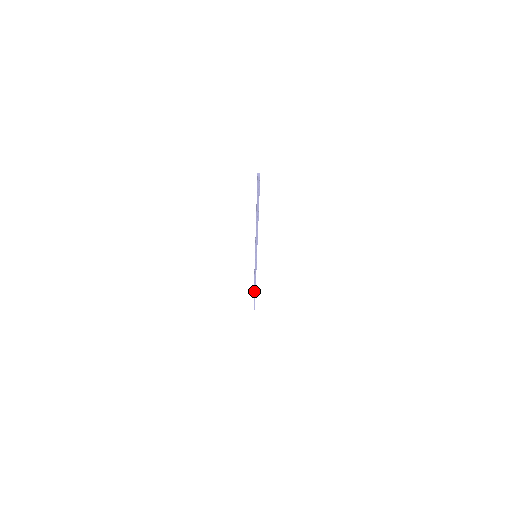
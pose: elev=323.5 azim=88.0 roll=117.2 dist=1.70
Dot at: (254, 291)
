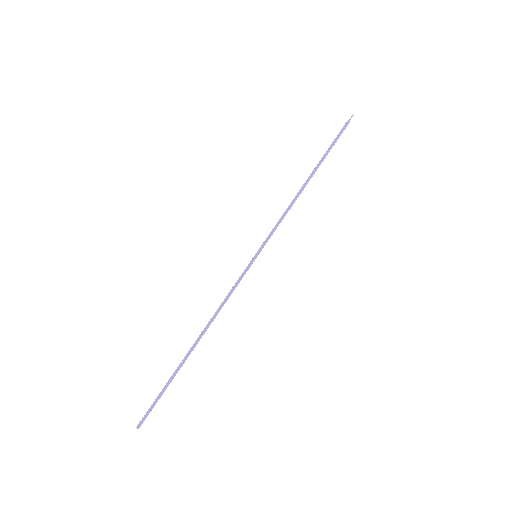
Dot at: (331, 145)
